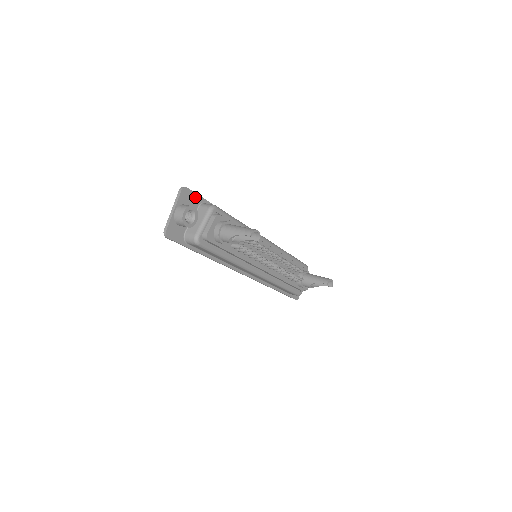
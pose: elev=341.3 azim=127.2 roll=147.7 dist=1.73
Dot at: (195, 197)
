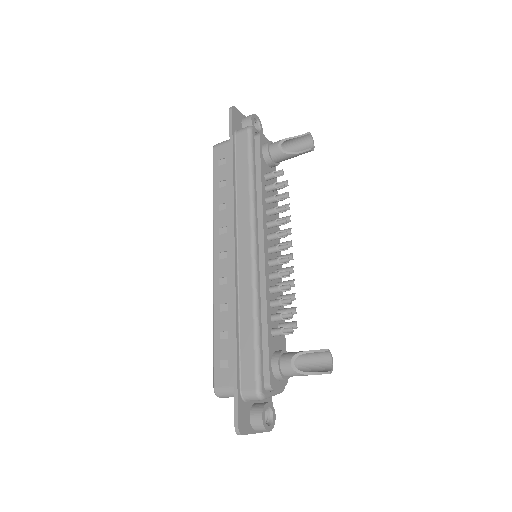
Dot at: occluded
